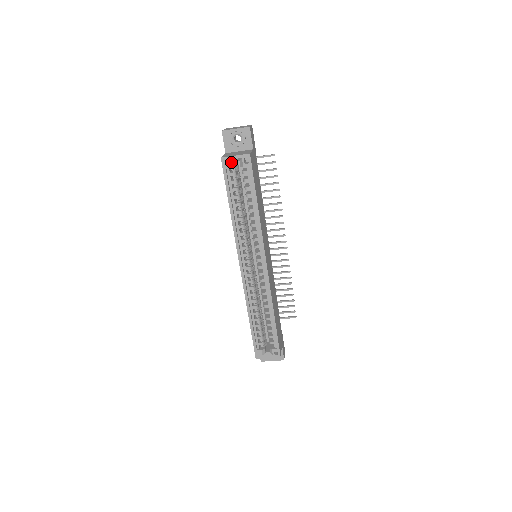
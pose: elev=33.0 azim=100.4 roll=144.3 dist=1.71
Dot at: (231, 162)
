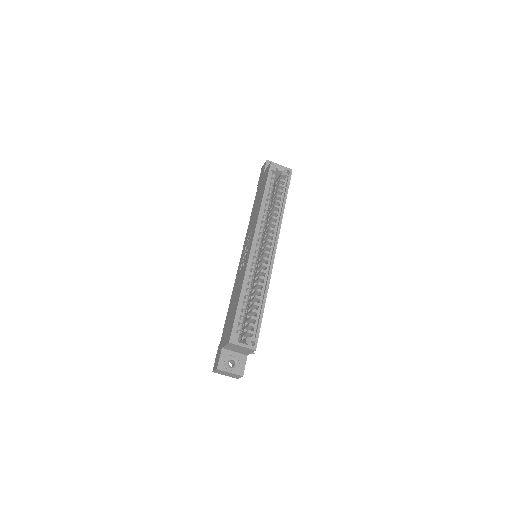
Dot at: (277, 168)
